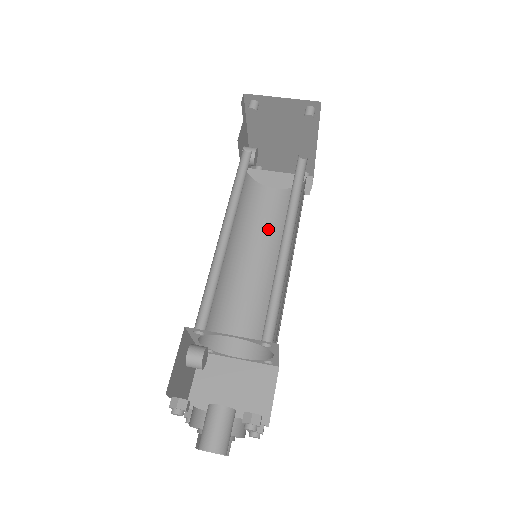
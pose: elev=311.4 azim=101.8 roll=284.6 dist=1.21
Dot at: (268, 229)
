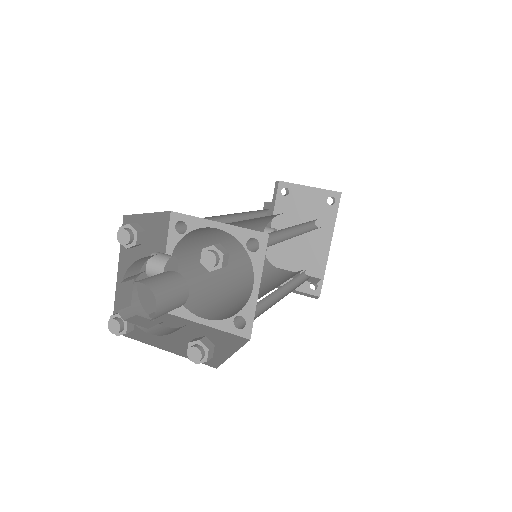
Dot at: (270, 280)
